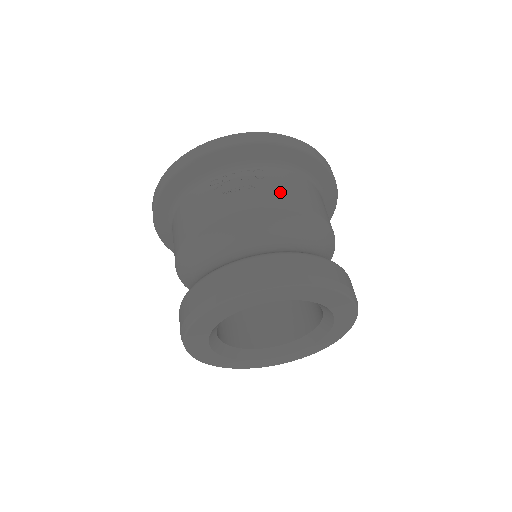
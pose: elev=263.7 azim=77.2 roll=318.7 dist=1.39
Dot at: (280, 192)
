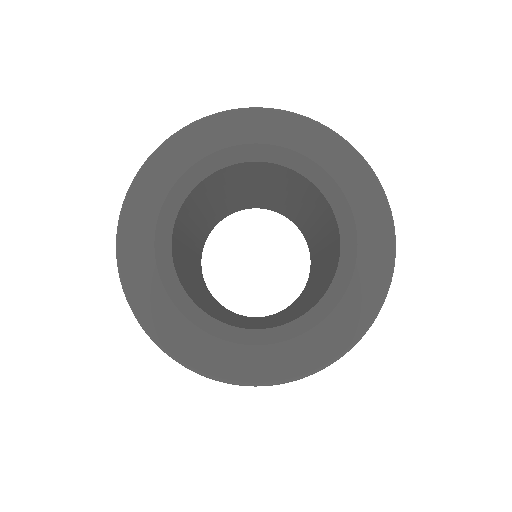
Dot at: occluded
